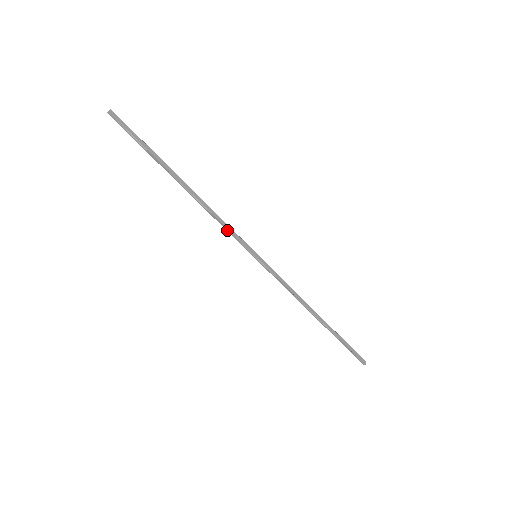
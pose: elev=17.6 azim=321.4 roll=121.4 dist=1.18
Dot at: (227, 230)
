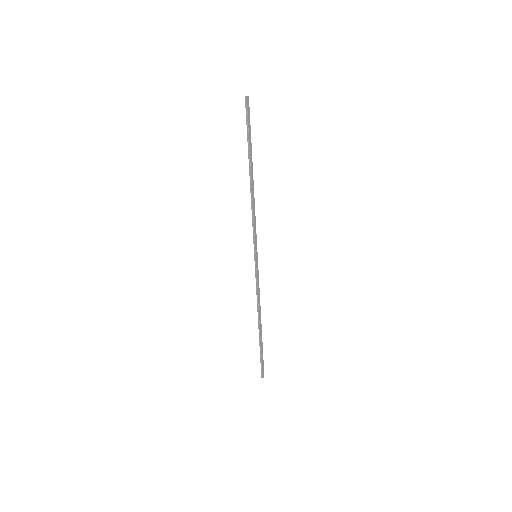
Dot at: (253, 226)
